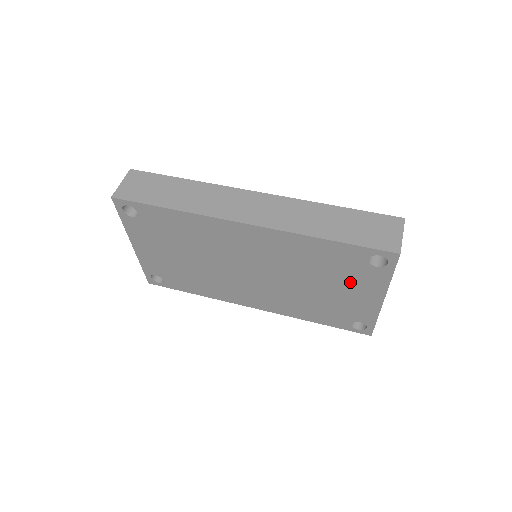
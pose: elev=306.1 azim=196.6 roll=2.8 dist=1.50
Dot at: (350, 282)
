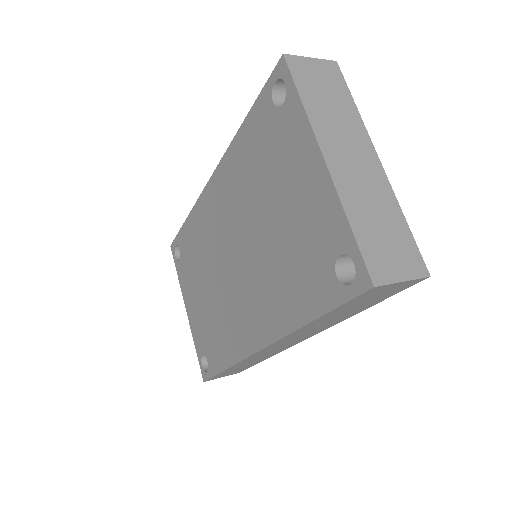
Dot at: (284, 167)
